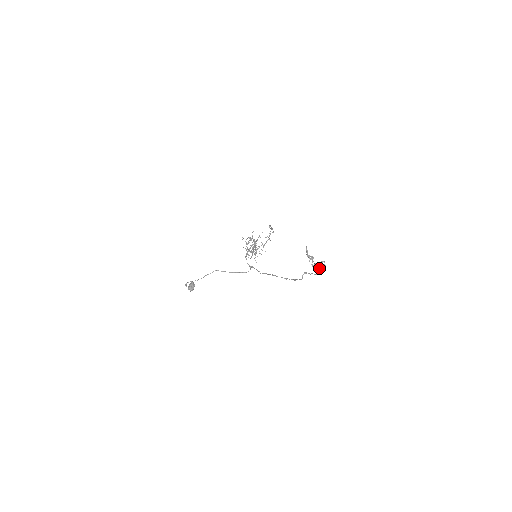
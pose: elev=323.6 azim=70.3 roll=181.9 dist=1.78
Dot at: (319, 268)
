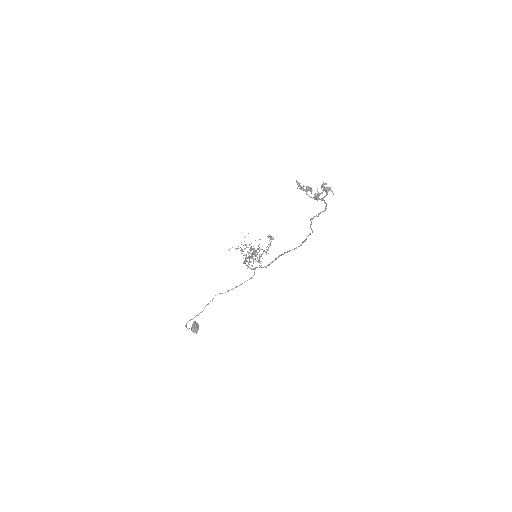
Dot at: (323, 197)
